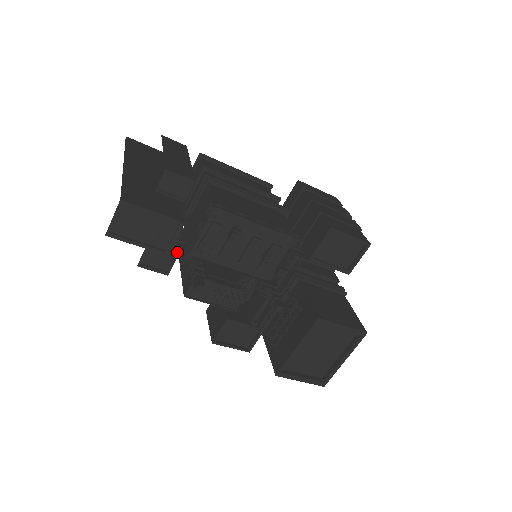
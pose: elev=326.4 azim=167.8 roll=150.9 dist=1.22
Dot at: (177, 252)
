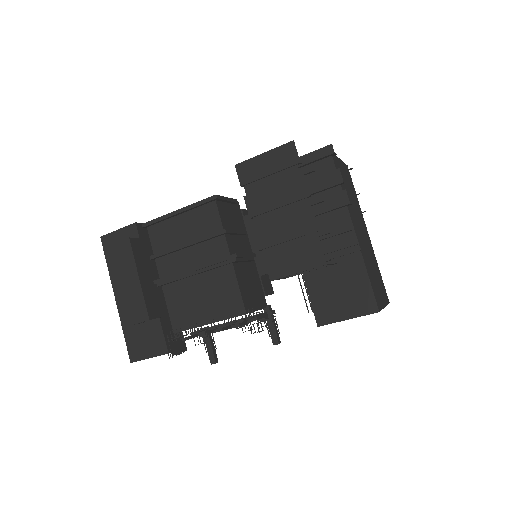
Dot at: occluded
